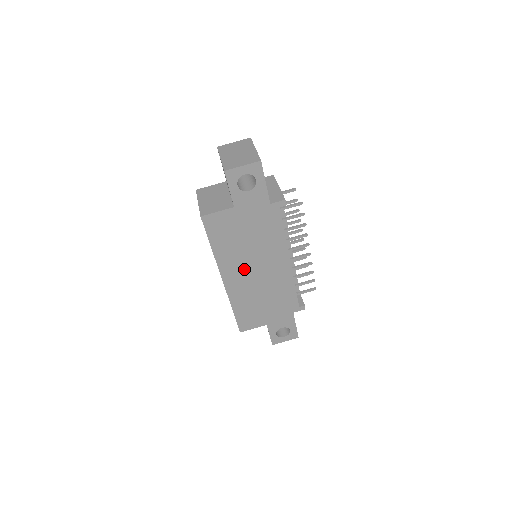
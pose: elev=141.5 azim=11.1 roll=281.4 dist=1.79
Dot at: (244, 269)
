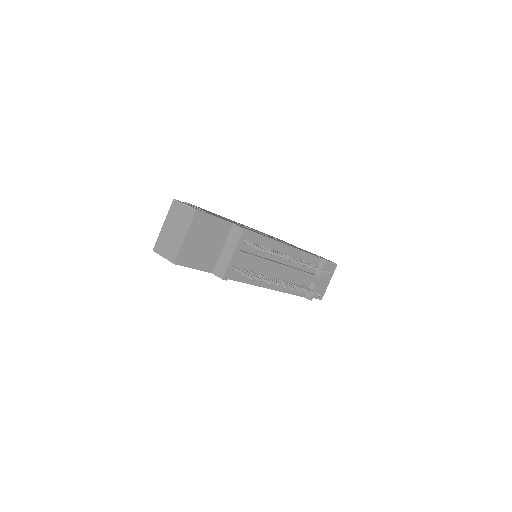
Dot at: occluded
